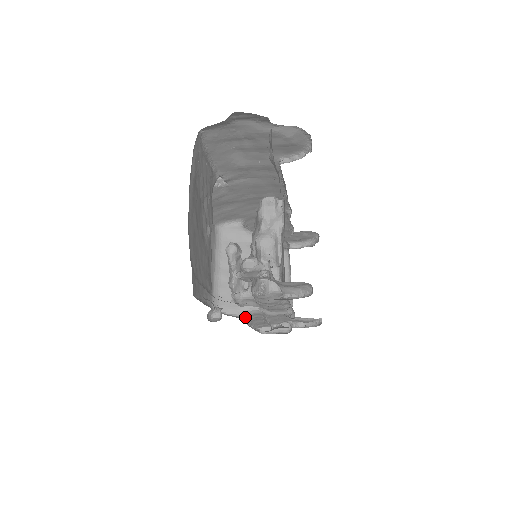
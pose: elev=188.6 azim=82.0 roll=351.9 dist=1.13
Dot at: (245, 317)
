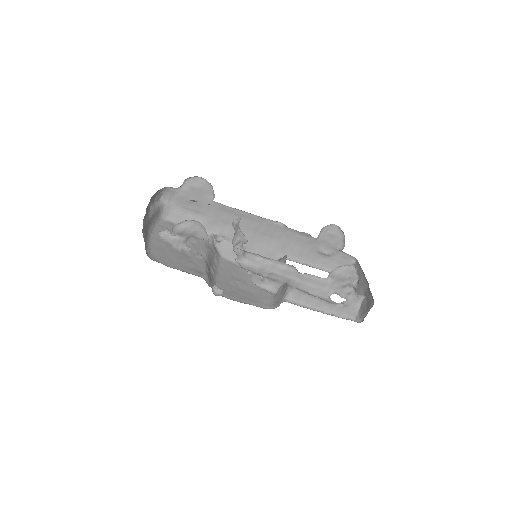
Dot at: (294, 302)
